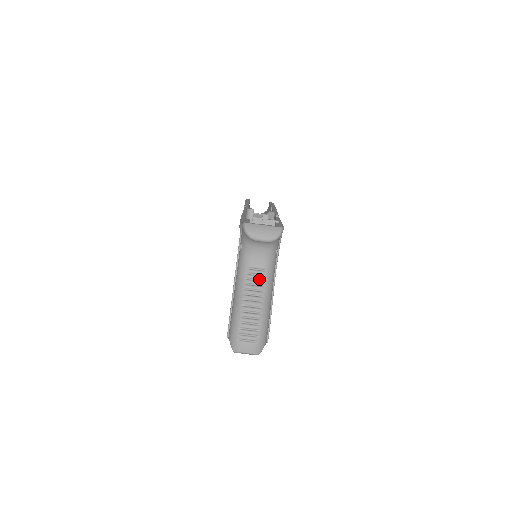
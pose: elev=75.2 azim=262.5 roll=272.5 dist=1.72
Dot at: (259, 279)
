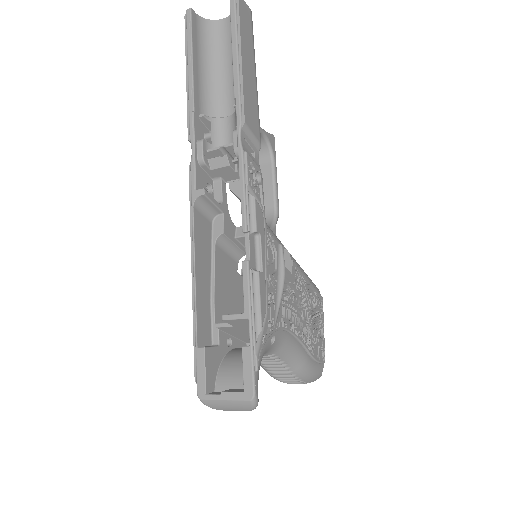
Dot at: (271, 359)
